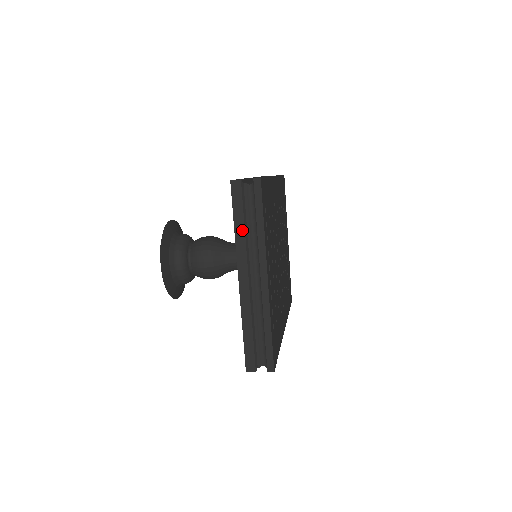
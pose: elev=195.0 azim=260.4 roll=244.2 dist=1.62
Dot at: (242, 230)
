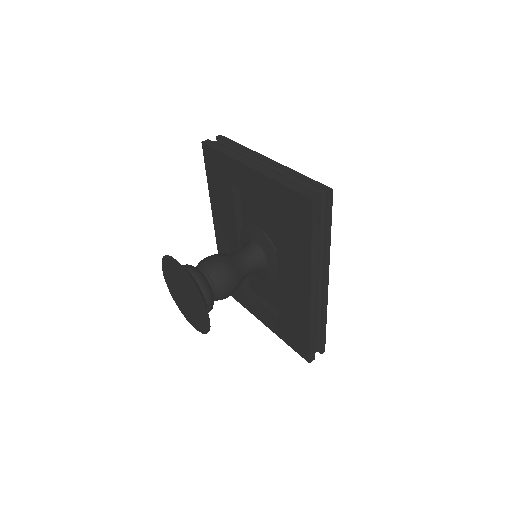
Dot at: occluded
